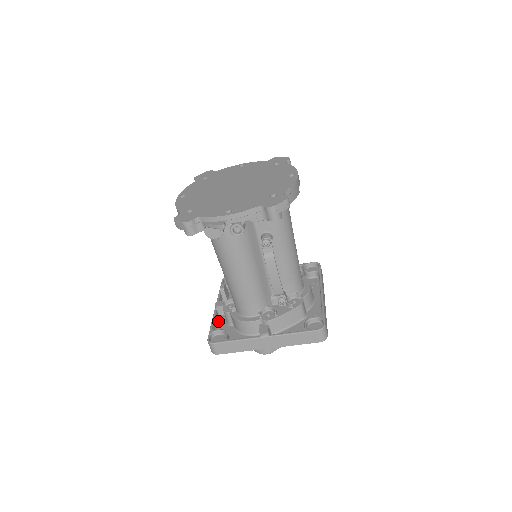
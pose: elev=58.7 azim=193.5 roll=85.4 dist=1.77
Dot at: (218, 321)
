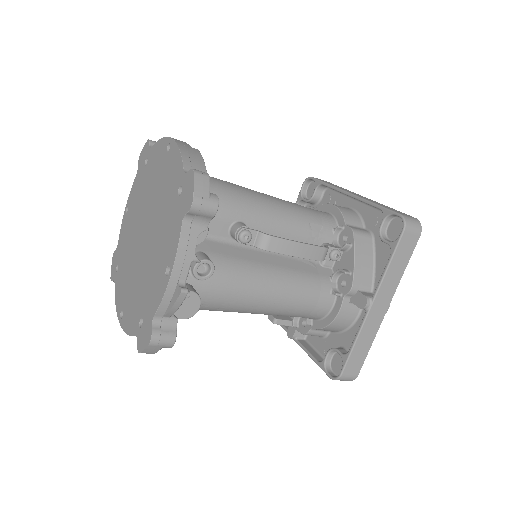
Dot at: (312, 346)
